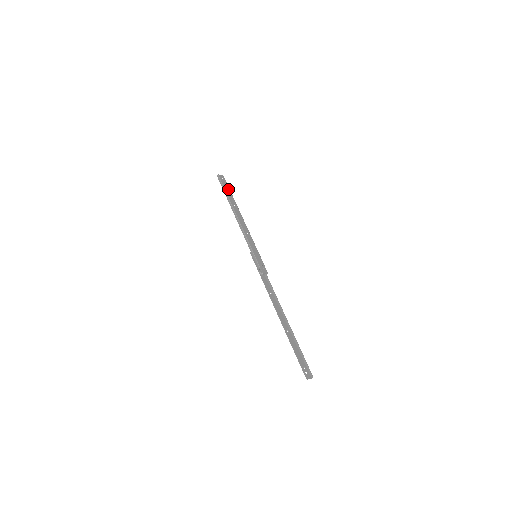
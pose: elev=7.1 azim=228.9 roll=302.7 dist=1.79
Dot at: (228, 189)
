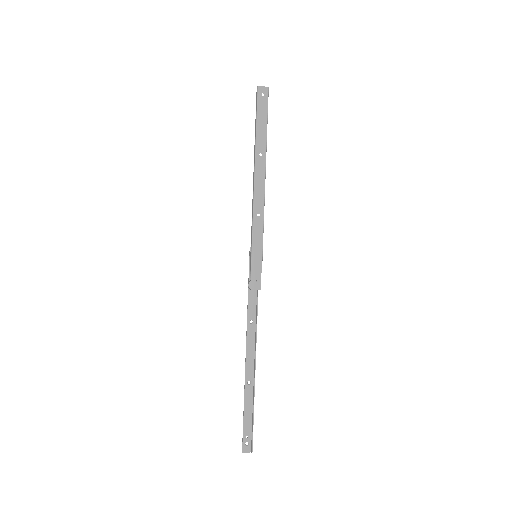
Dot at: (264, 119)
